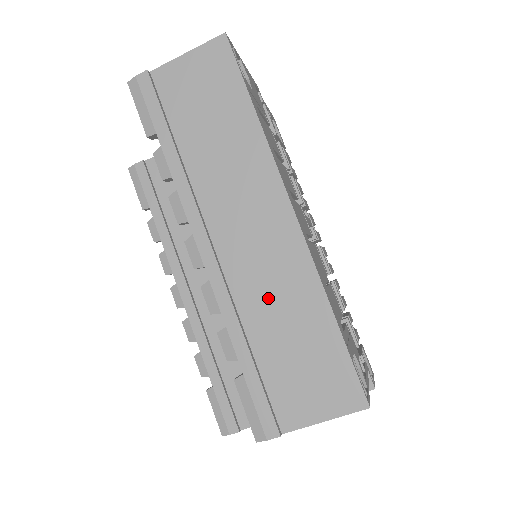
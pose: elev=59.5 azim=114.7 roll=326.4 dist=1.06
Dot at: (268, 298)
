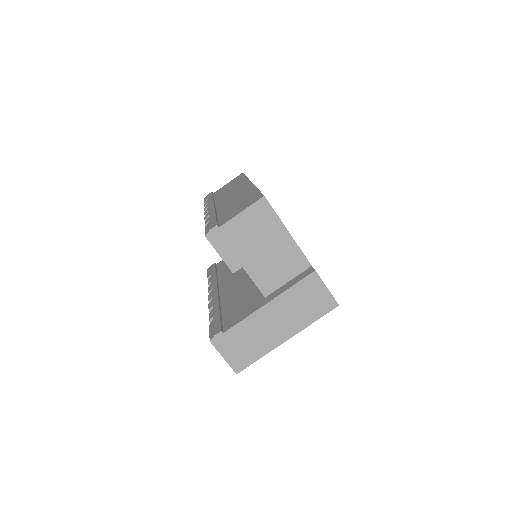
Dot at: (231, 202)
